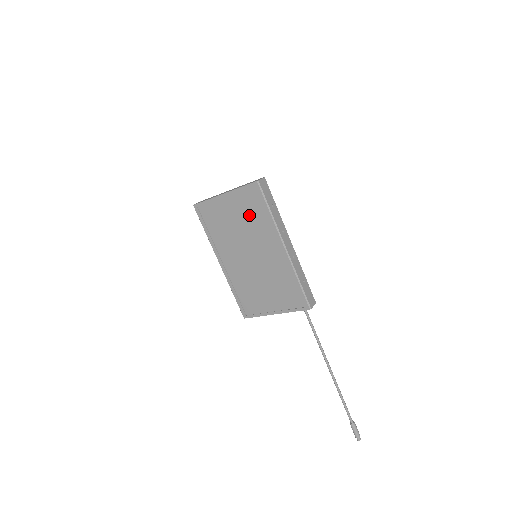
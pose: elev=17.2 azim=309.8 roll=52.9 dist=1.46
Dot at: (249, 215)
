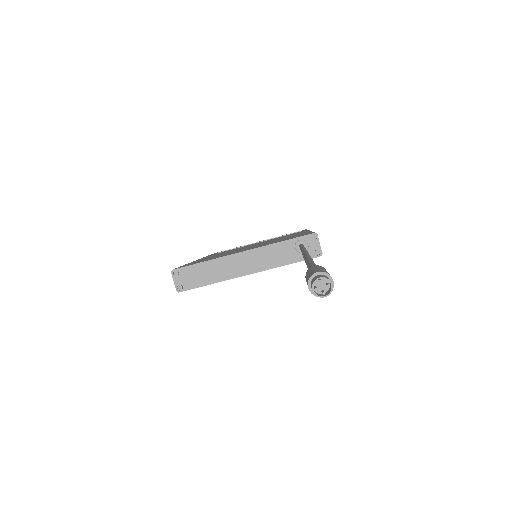
Dot at: occluded
